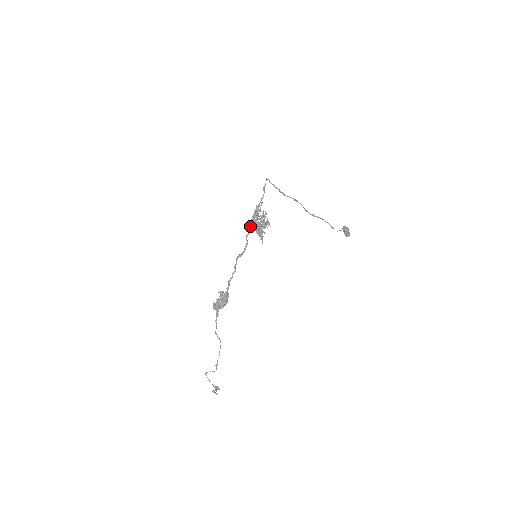
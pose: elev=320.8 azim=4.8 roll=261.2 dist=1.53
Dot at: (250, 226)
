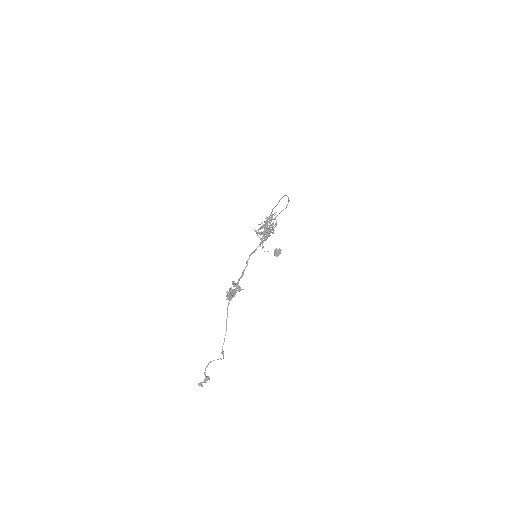
Dot at: (267, 229)
